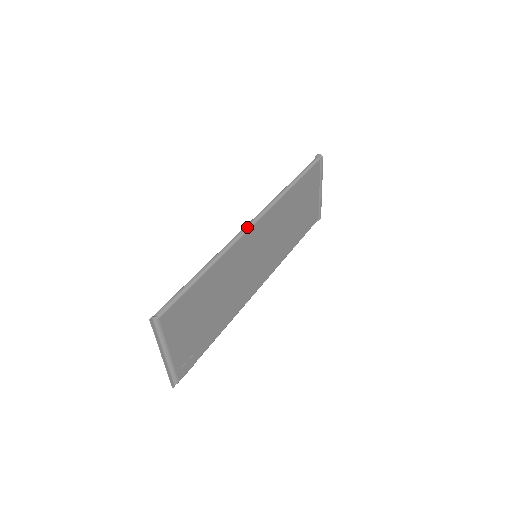
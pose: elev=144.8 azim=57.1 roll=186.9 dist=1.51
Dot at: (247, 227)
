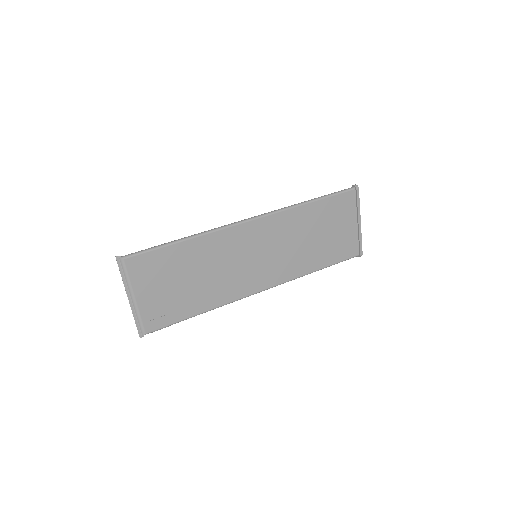
Dot at: (241, 221)
